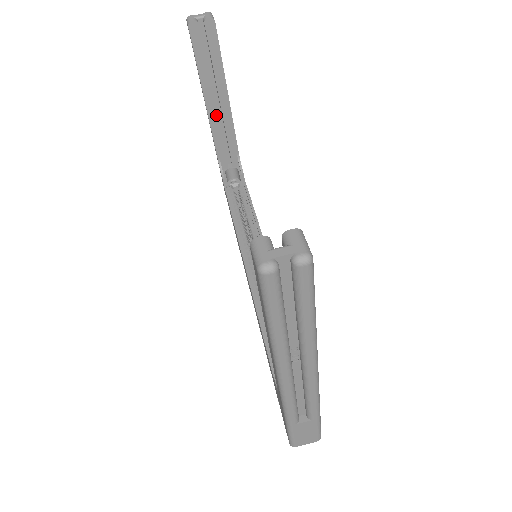
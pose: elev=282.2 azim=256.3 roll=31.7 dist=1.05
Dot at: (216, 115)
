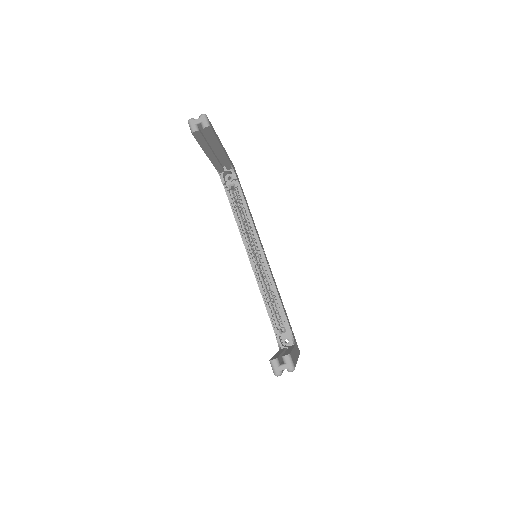
Dot at: (214, 157)
